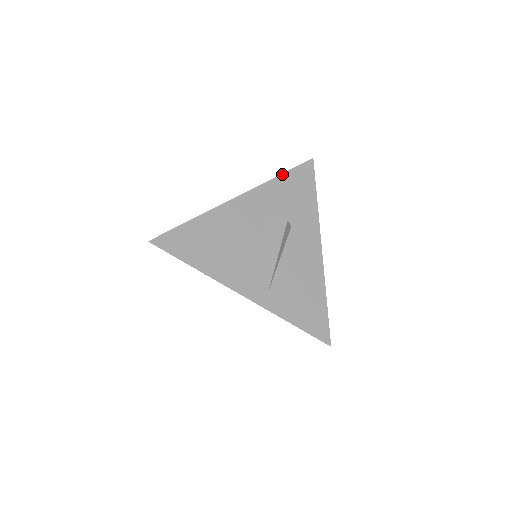
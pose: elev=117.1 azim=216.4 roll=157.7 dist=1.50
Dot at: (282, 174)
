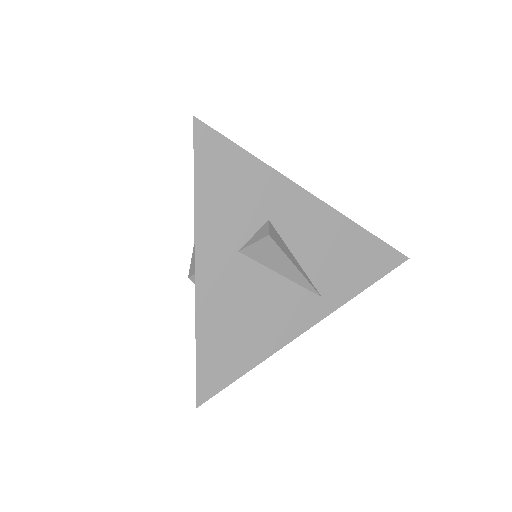
Dot at: (194, 186)
